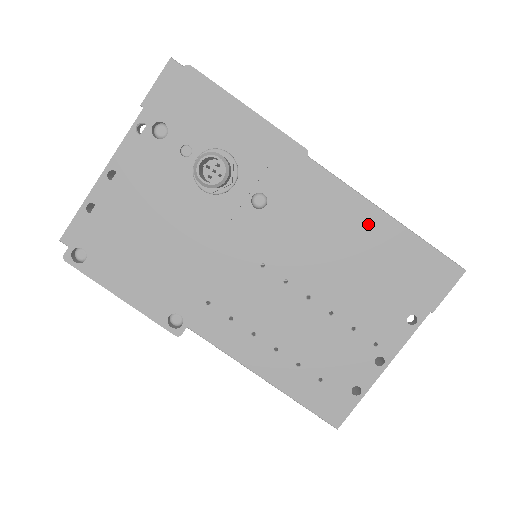
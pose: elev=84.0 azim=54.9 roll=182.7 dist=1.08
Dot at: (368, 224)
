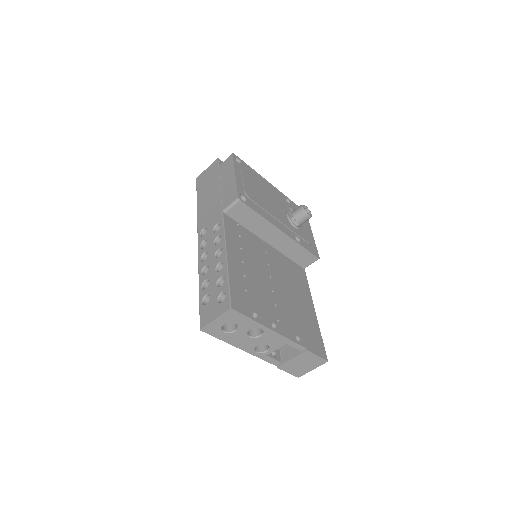
Dot at: (308, 303)
